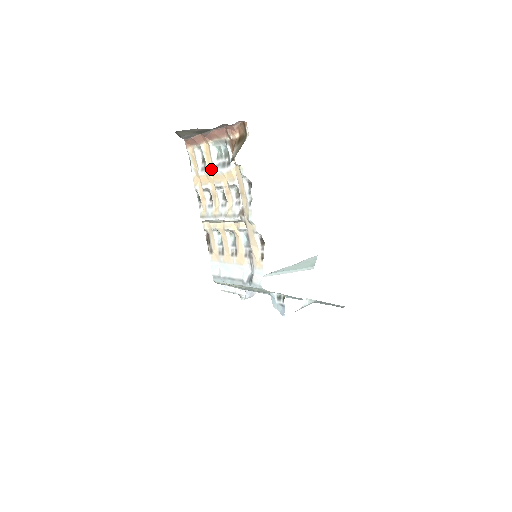
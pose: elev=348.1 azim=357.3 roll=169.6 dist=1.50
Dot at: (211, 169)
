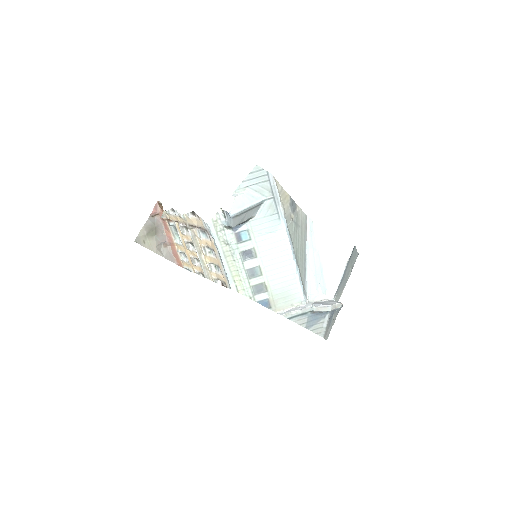
Dot at: (184, 249)
